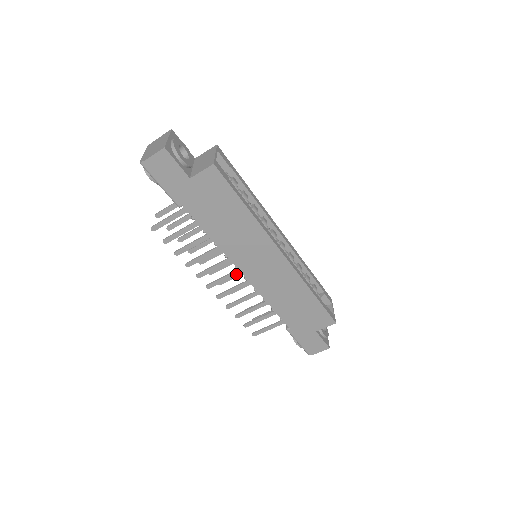
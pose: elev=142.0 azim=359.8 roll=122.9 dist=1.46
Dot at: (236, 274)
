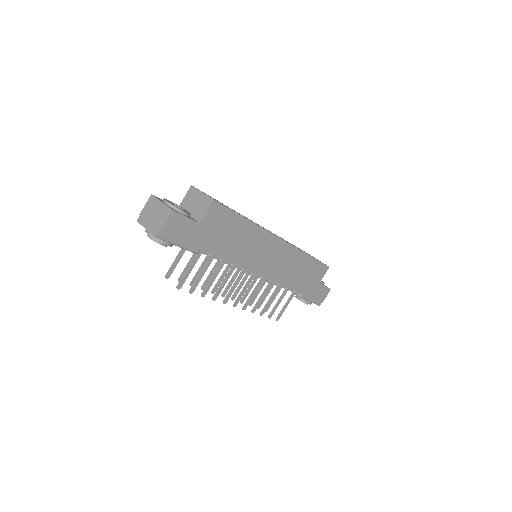
Dot at: (251, 280)
